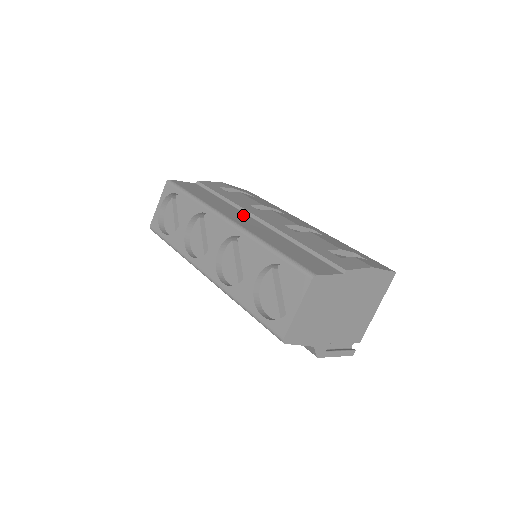
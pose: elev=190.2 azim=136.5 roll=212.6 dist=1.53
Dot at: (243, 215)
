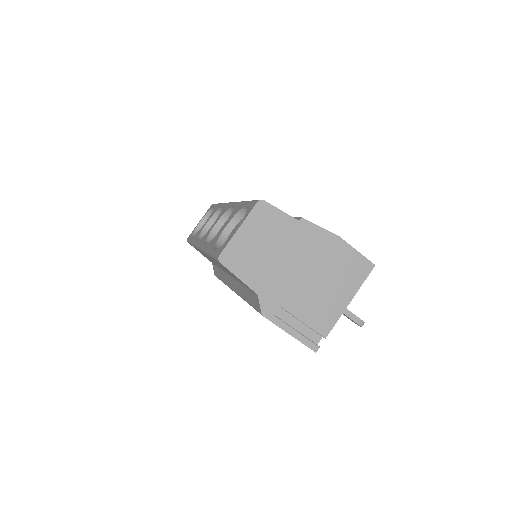
Dot at: occluded
